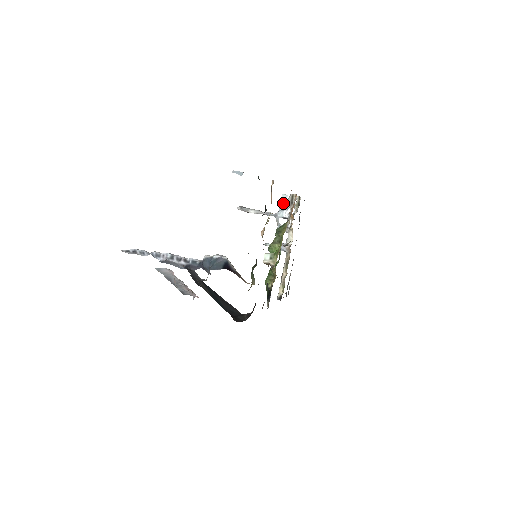
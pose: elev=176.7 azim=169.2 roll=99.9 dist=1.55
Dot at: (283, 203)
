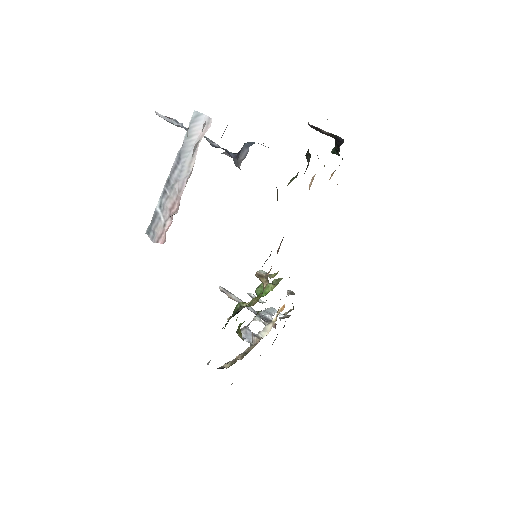
Dot at: (270, 310)
